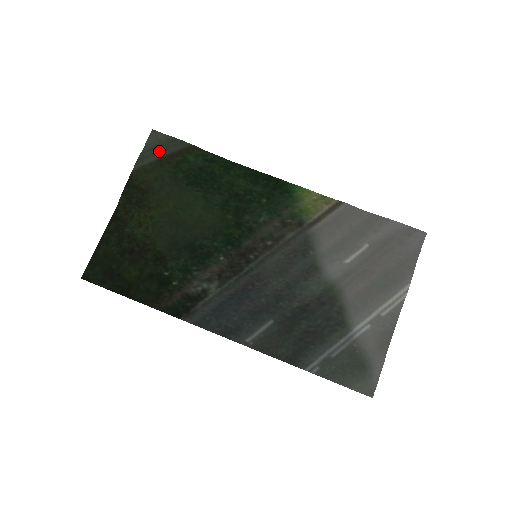
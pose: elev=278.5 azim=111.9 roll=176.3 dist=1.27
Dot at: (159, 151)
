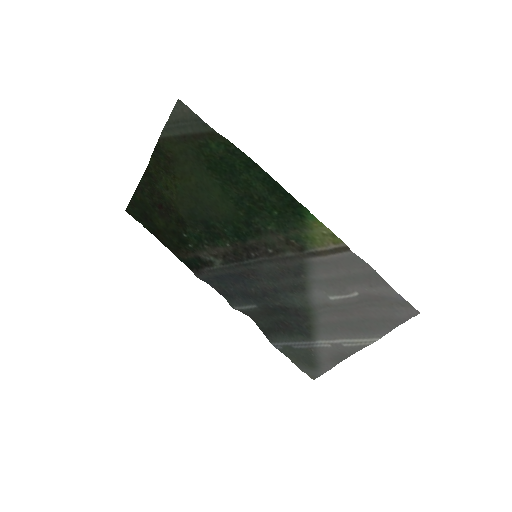
Dot at: (183, 127)
